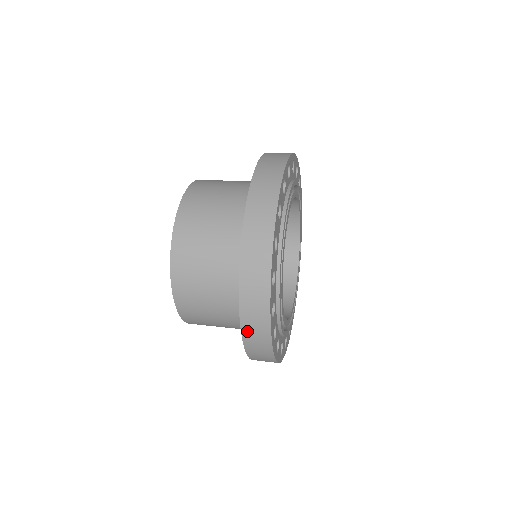
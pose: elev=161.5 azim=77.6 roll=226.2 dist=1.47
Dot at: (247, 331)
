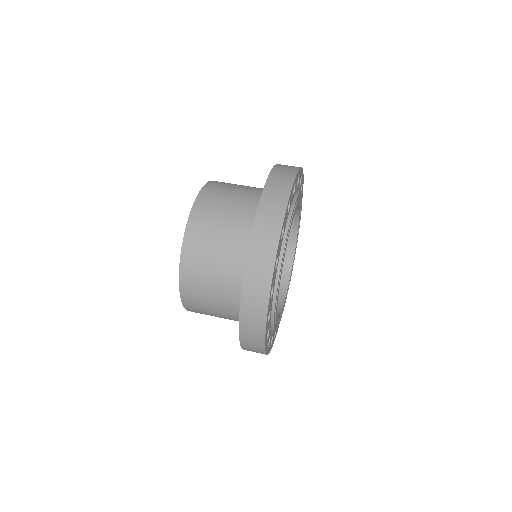
Dot at: (245, 308)
